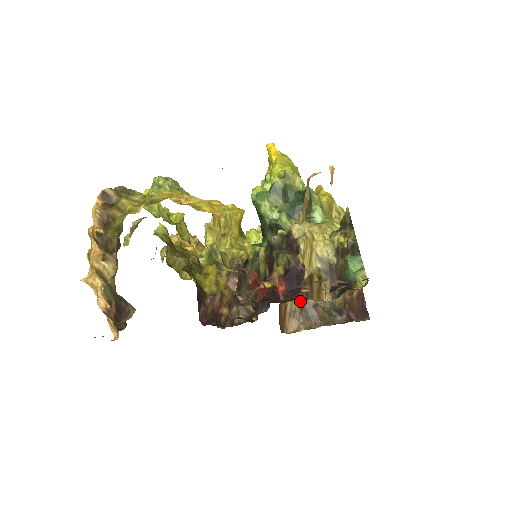
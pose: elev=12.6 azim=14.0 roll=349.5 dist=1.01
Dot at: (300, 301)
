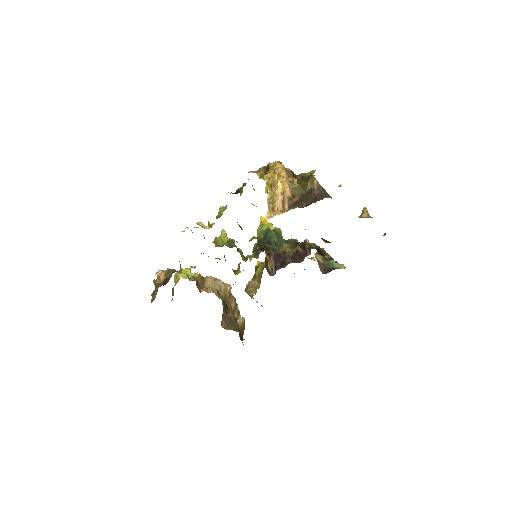
Dot at: (227, 314)
